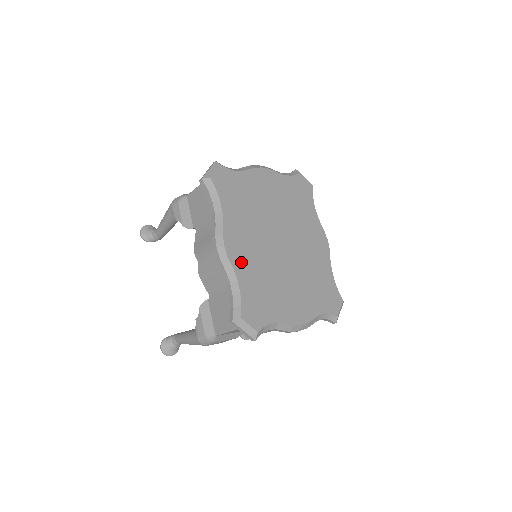
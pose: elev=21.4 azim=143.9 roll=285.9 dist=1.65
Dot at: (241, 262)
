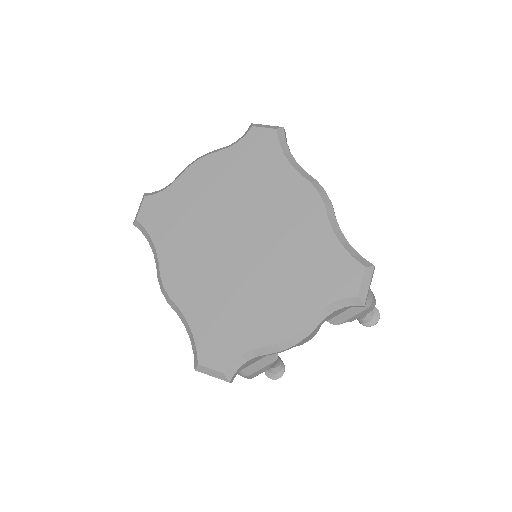
Dot at: (187, 295)
